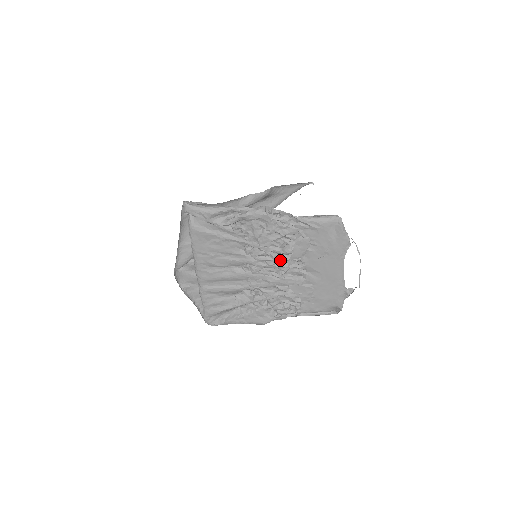
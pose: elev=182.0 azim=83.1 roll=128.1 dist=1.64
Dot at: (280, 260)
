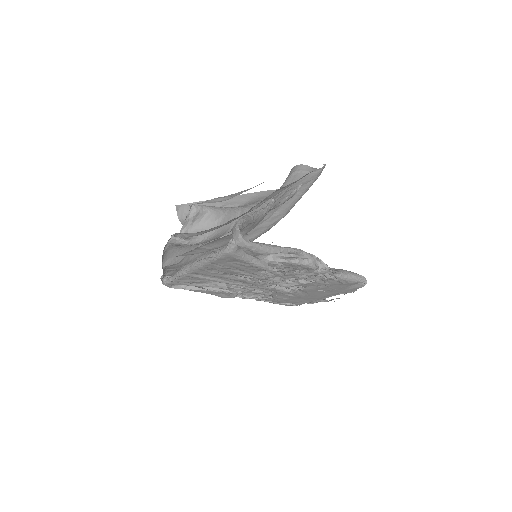
Dot at: (287, 283)
